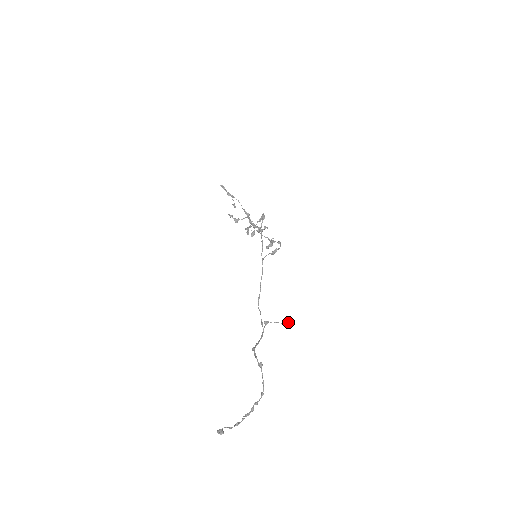
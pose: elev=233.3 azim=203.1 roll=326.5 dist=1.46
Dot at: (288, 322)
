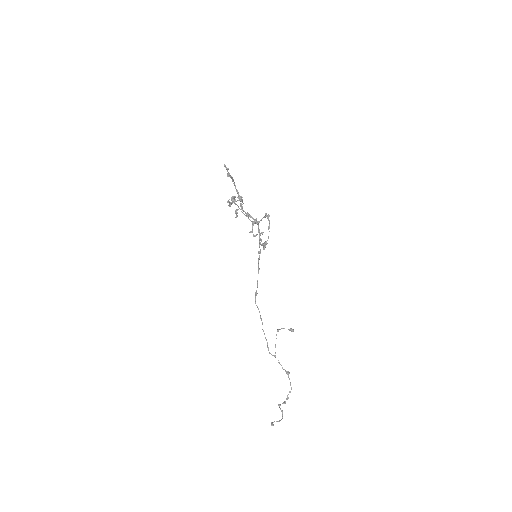
Dot at: (293, 329)
